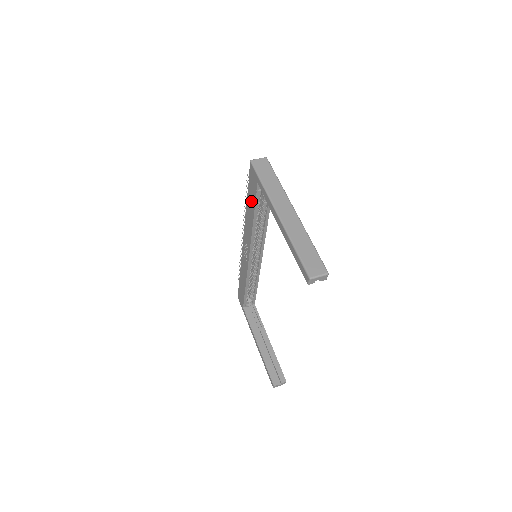
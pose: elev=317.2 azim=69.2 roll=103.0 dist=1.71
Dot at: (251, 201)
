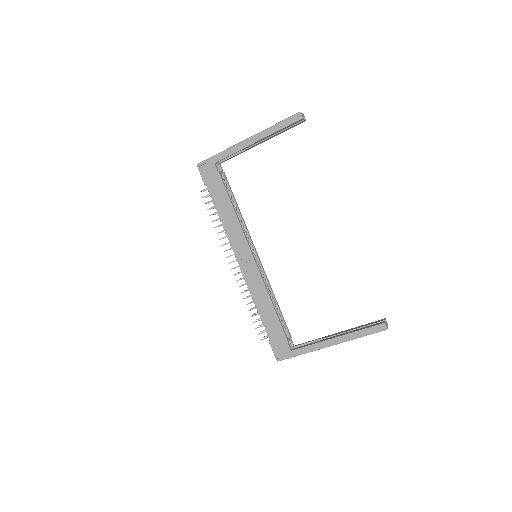
Dot at: (219, 193)
